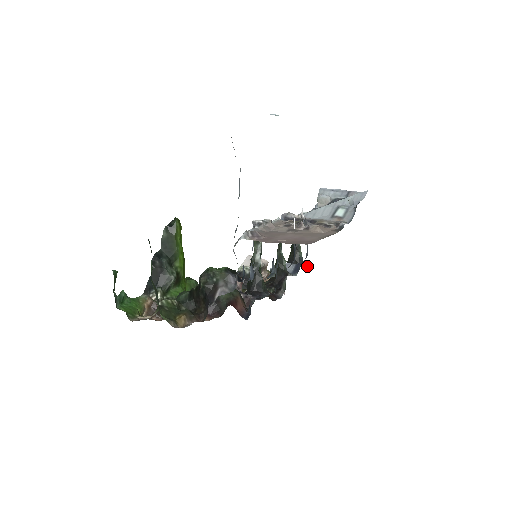
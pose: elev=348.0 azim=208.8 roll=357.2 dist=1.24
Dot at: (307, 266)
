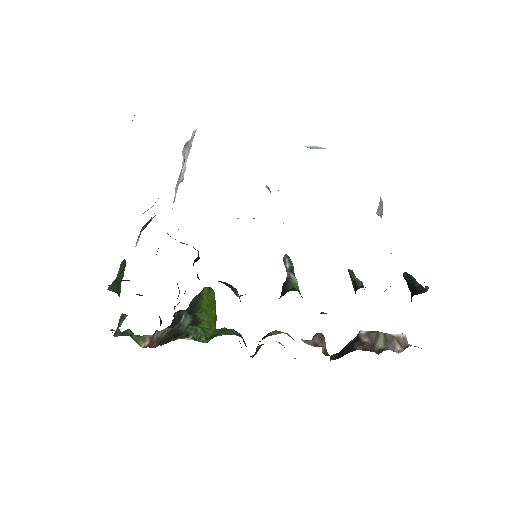
Dot at: (427, 286)
